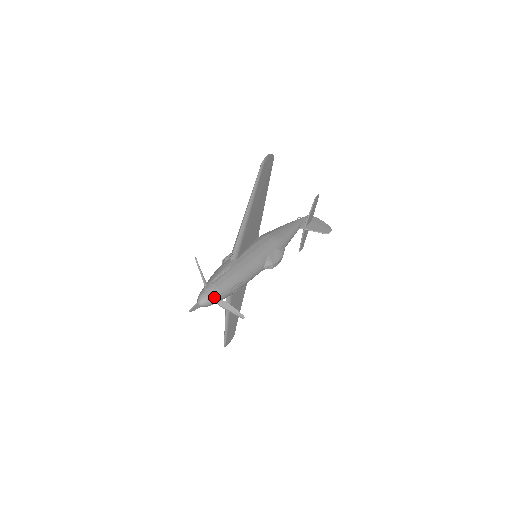
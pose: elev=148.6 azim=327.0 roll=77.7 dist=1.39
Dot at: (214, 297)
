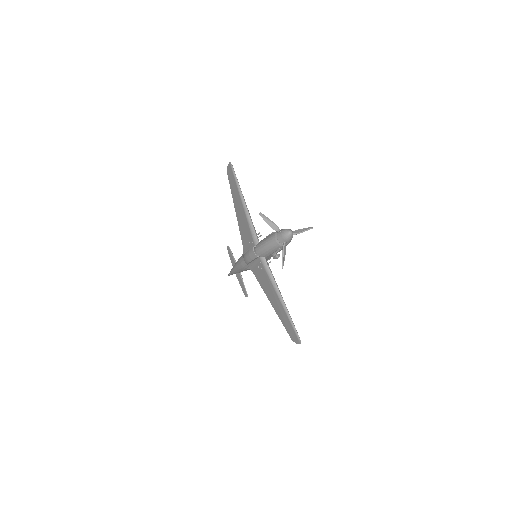
Dot at: occluded
